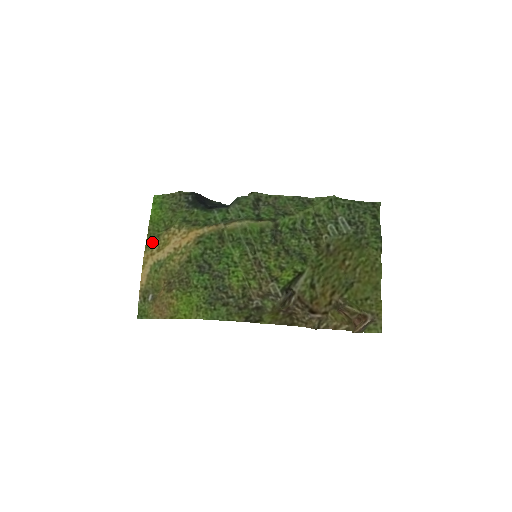
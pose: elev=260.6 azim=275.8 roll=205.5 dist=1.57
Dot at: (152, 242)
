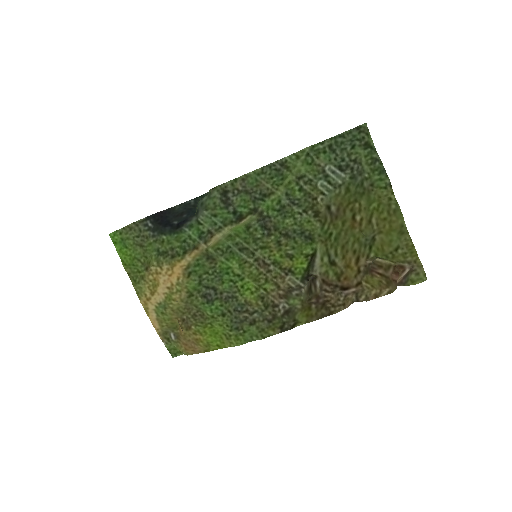
Dot at: (140, 286)
